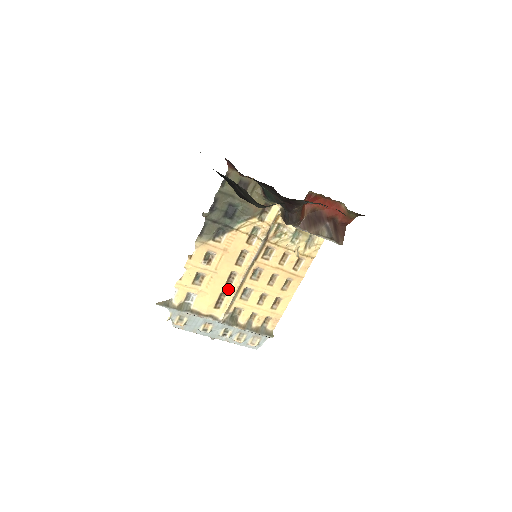
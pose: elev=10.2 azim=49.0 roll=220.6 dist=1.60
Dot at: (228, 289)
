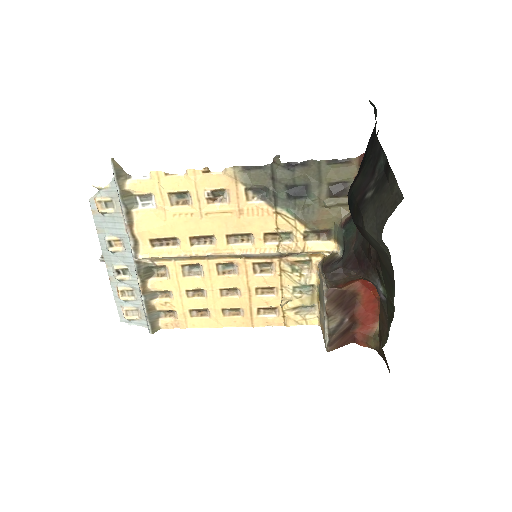
Dot at: (187, 244)
